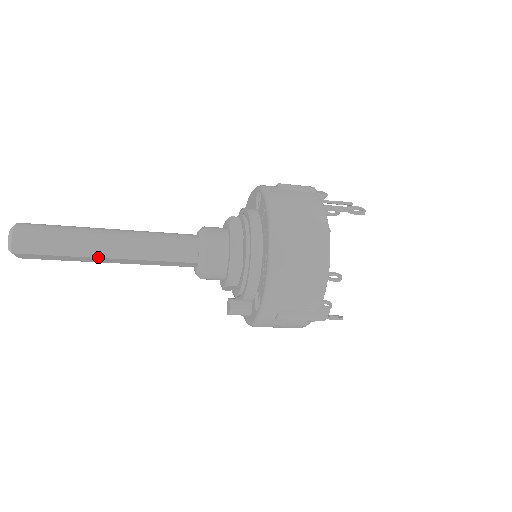
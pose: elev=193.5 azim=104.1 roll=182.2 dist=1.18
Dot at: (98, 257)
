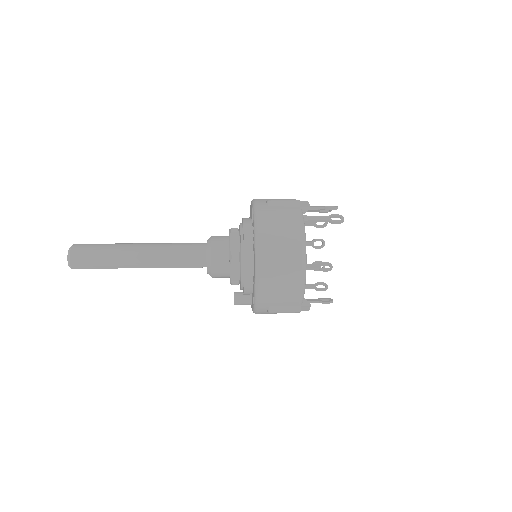
Dot at: occluded
